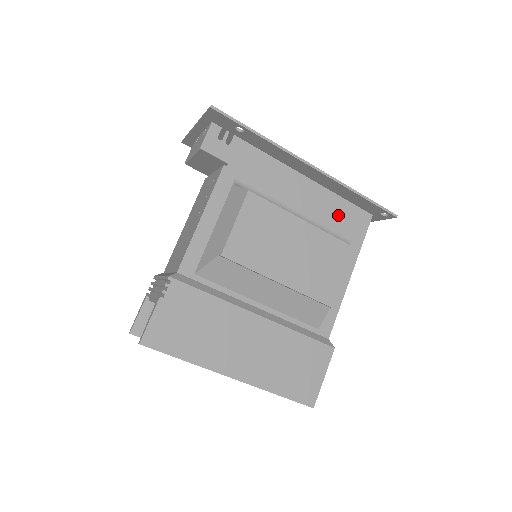
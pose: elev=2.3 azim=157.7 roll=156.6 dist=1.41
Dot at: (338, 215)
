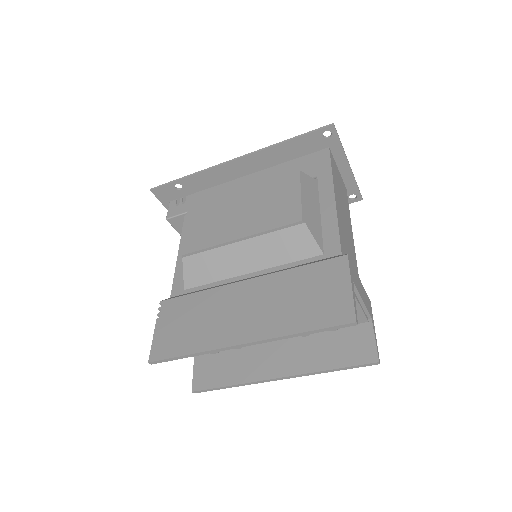
Dot at: occluded
